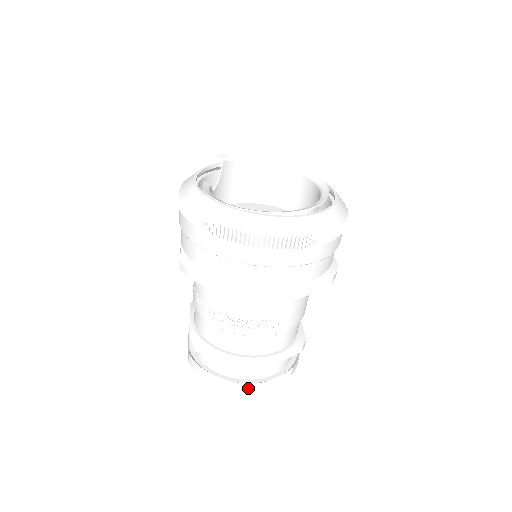
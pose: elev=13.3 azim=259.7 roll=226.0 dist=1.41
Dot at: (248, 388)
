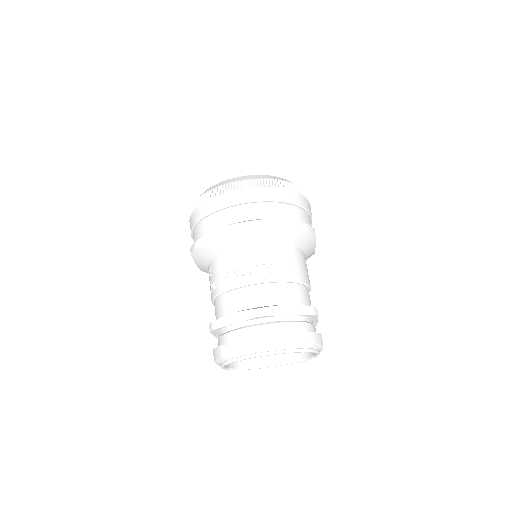
Dot at: (263, 342)
